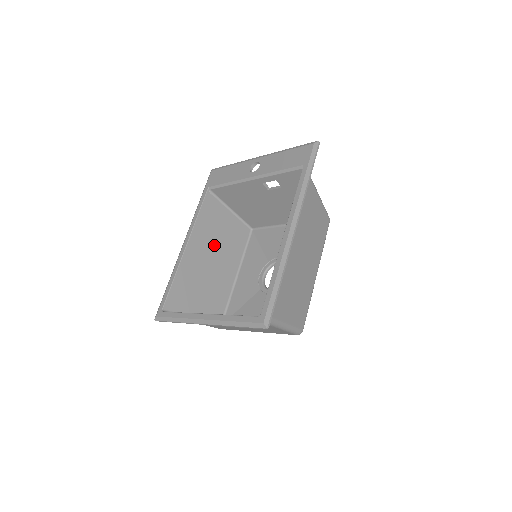
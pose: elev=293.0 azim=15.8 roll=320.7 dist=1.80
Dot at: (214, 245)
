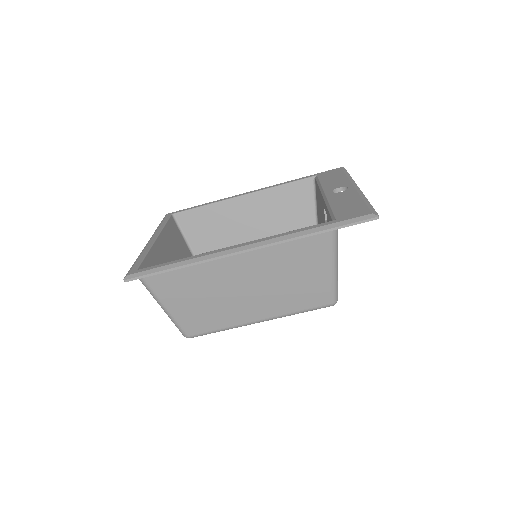
Dot at: (267, 221)
